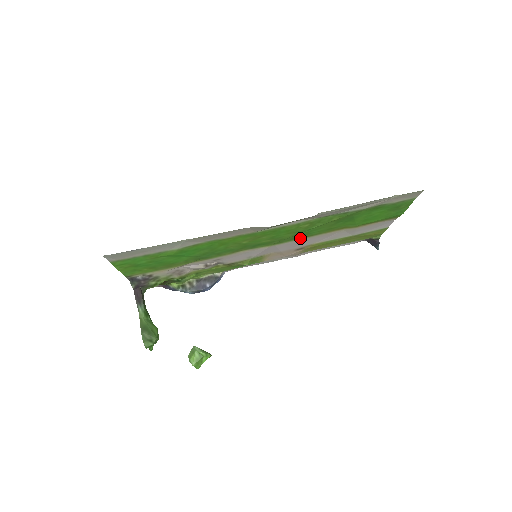
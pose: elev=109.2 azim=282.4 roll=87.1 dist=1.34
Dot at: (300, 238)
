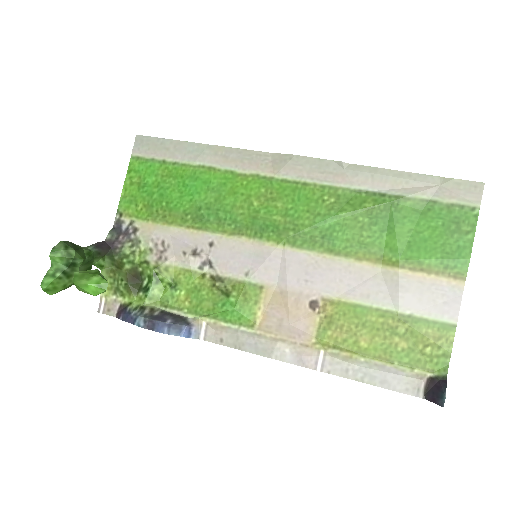
Dot at: (319, 250)
